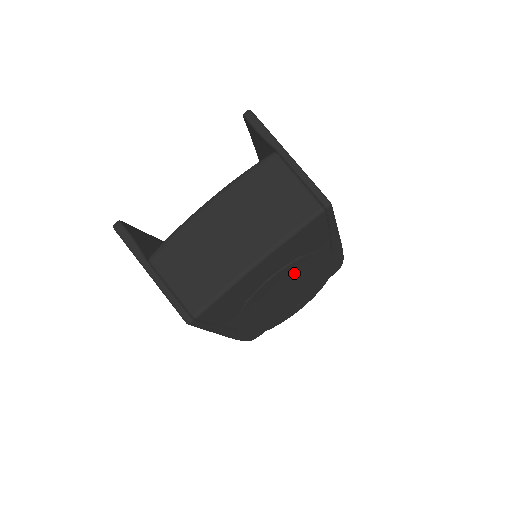
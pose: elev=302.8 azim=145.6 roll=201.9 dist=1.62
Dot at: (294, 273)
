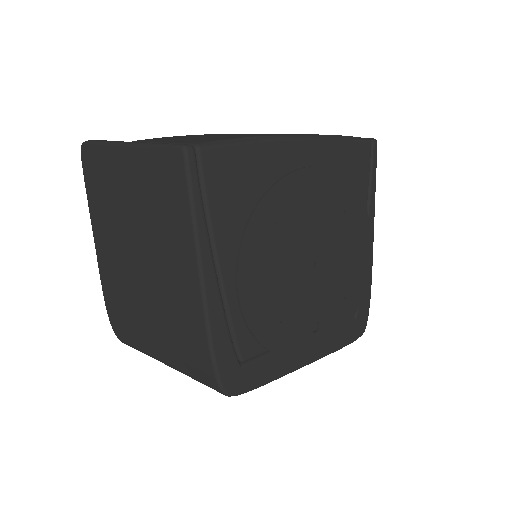
Dot at: (332, 207)
